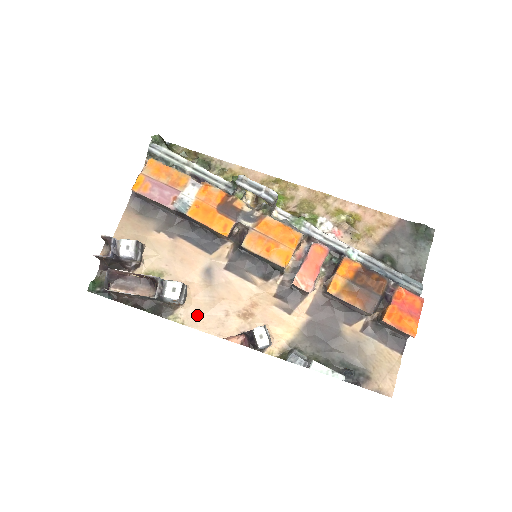
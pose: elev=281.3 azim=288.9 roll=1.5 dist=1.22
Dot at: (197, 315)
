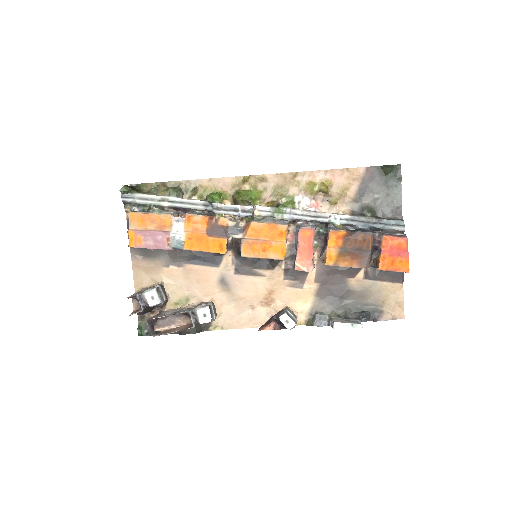
Dot at: (230, 318)
